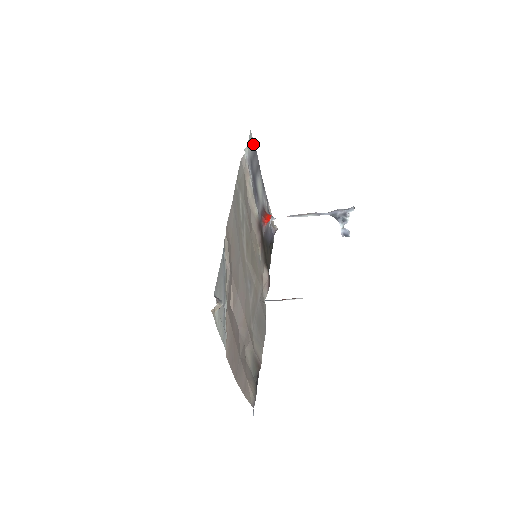
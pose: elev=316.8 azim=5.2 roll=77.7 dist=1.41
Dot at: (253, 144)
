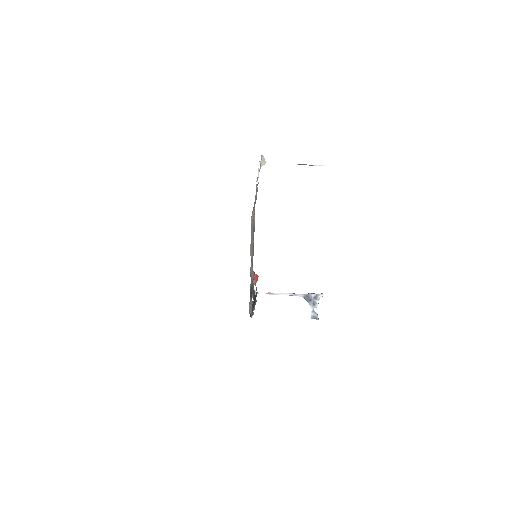
Dot at: occluded
